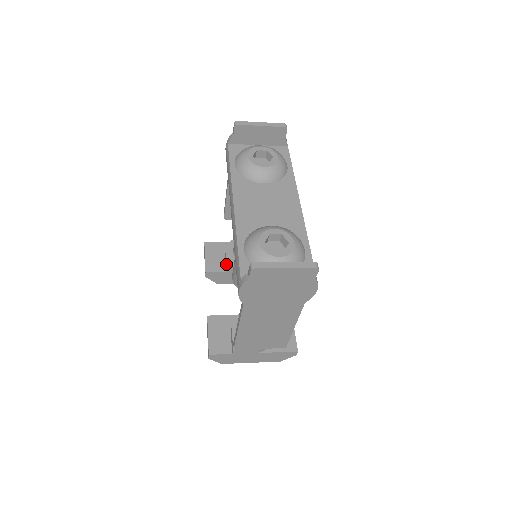
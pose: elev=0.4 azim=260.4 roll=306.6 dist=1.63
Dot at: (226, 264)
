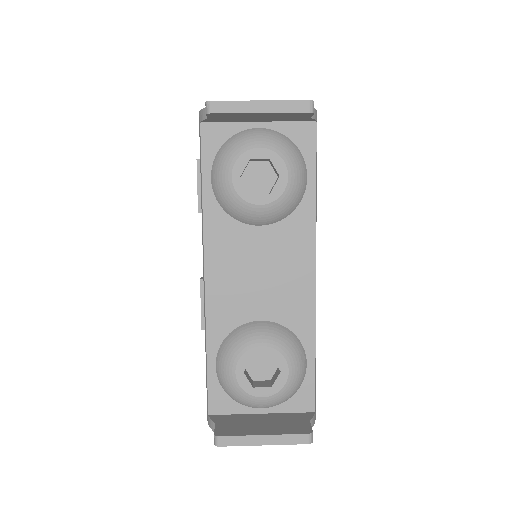
Dot at: occluded
